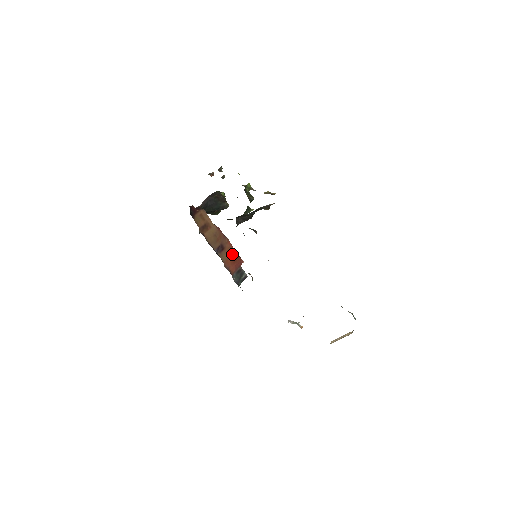
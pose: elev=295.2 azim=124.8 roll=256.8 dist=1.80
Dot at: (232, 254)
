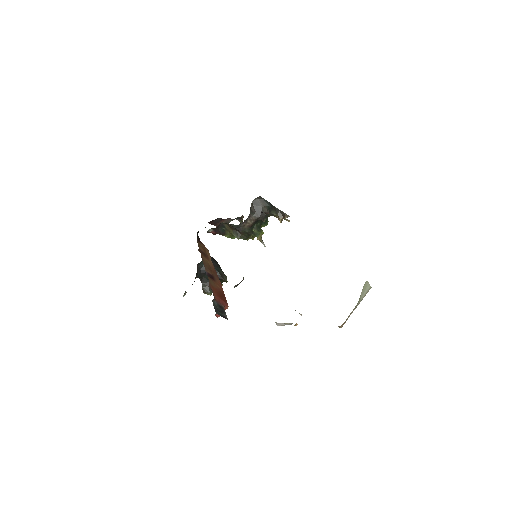
Dot at: (220, 291)
